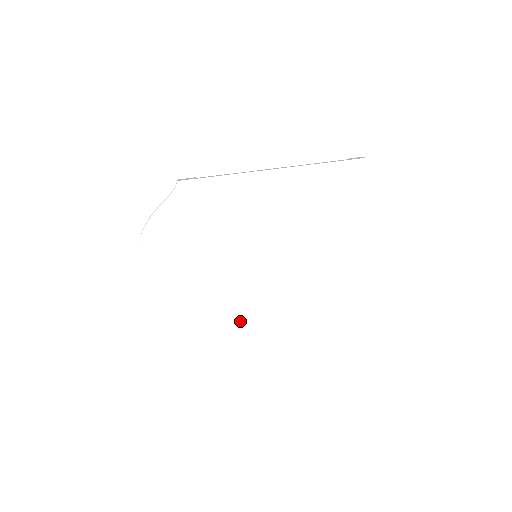
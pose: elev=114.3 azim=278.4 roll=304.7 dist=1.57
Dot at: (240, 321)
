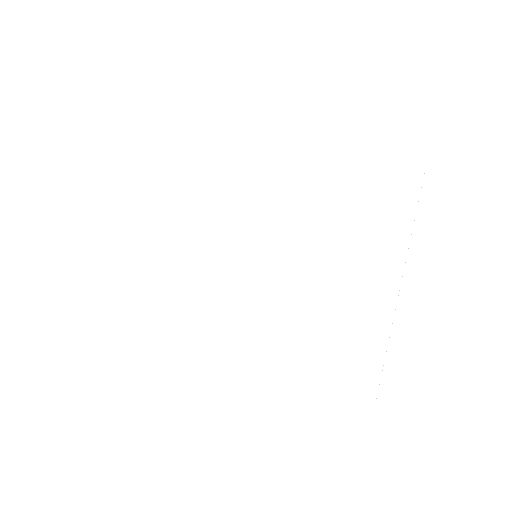
Dot at: (206, 348)
